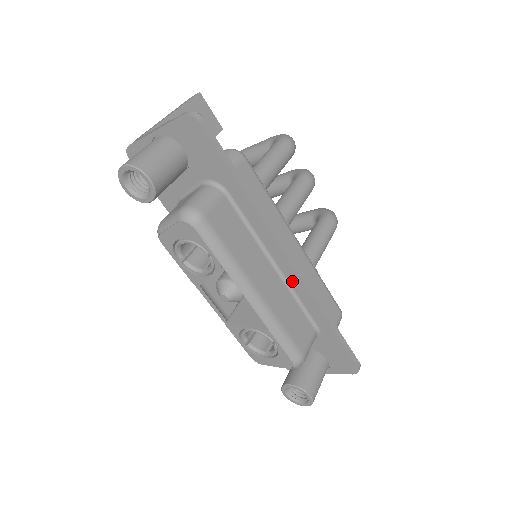
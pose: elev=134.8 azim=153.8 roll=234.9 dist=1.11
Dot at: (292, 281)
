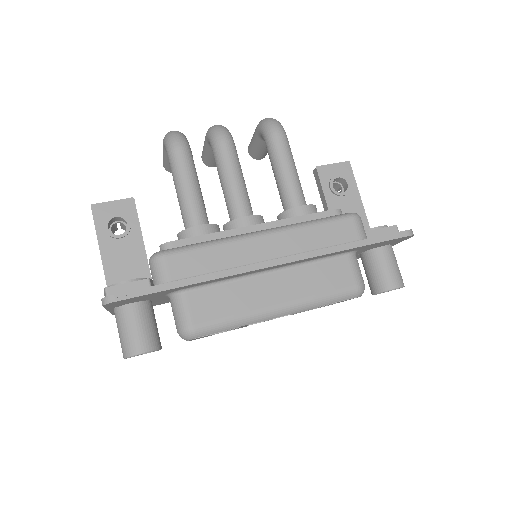
Dot at: (292, 264)
